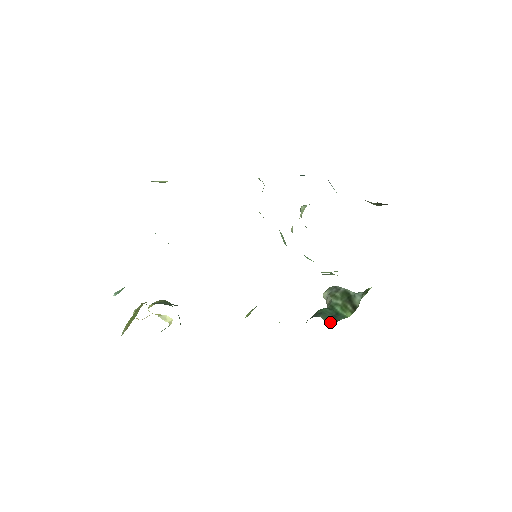
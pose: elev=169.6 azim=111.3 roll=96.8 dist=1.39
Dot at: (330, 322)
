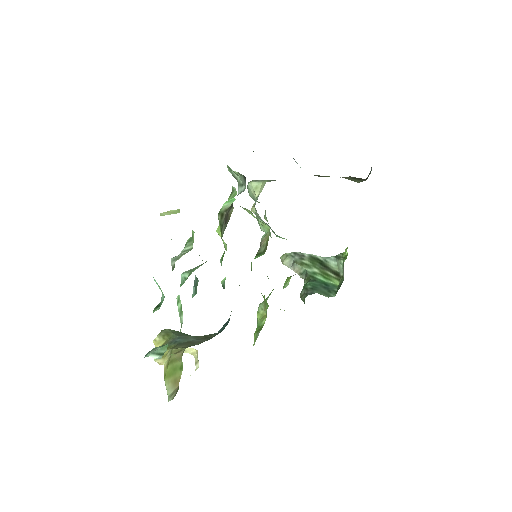
Dot at: (329, 296)
